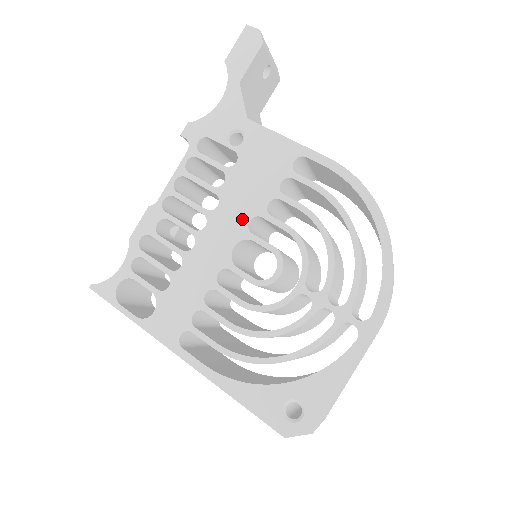
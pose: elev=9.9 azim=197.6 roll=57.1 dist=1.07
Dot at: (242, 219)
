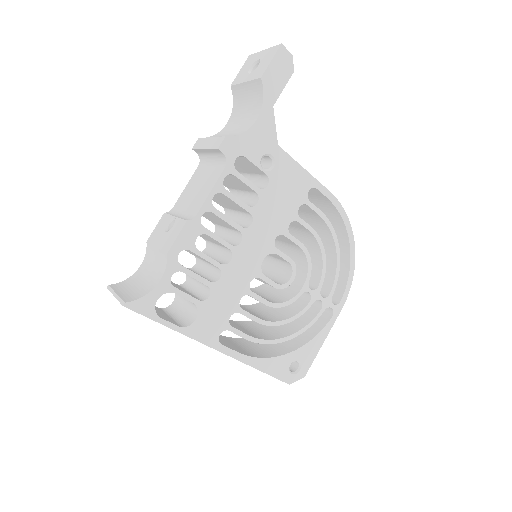
Dot at: (270, 237)
